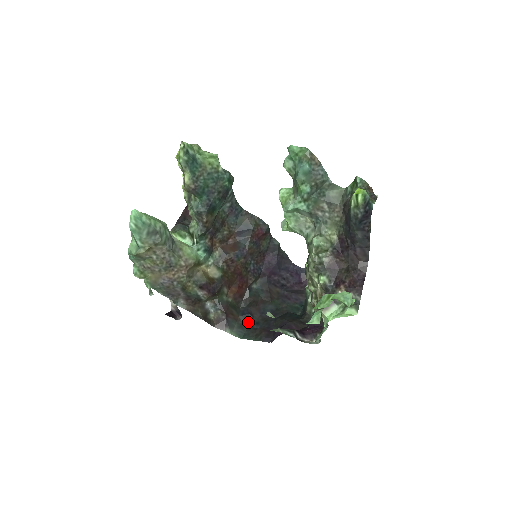
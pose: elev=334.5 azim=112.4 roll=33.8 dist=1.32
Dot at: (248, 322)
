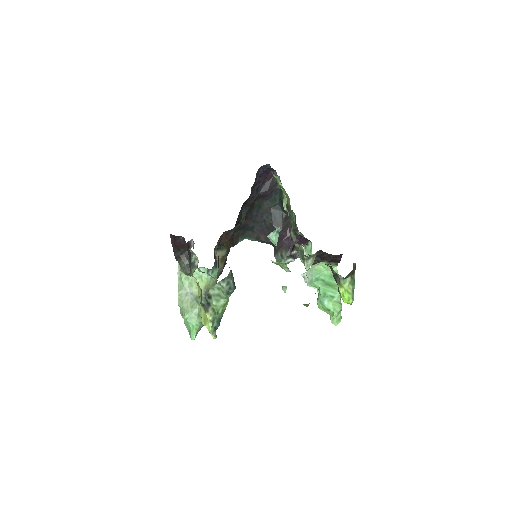
Dot at: (245, 229)
